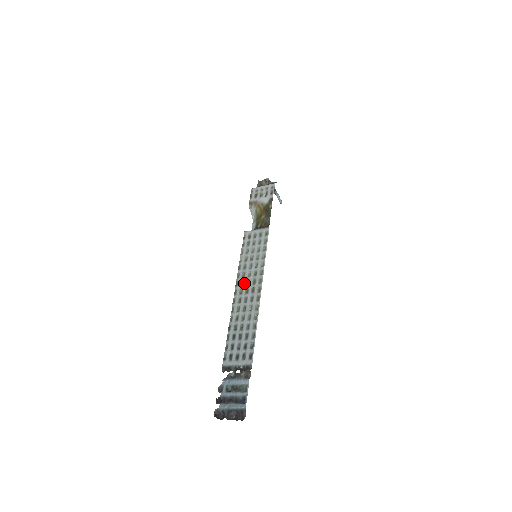
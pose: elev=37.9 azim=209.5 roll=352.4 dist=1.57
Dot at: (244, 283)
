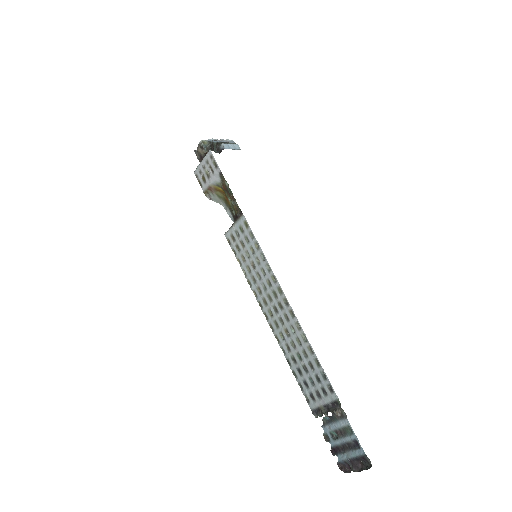
Dot at: (266, 301)
